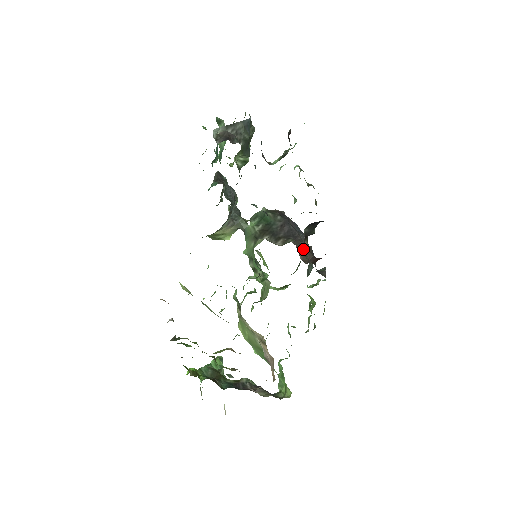
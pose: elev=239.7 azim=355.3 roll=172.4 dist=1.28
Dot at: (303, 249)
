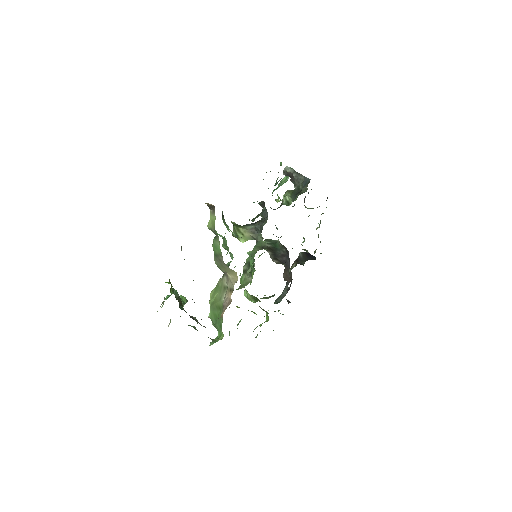
Dot at: (288, 274)
